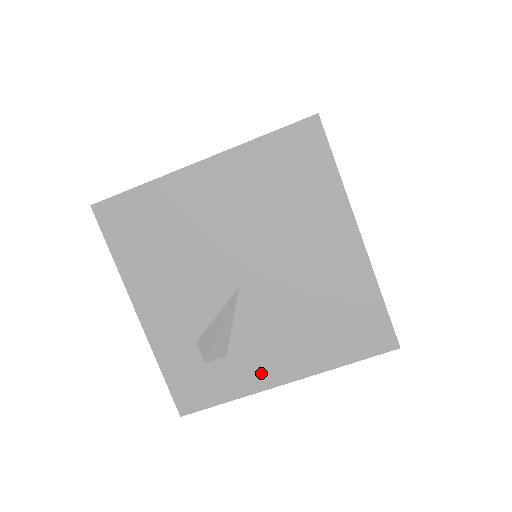
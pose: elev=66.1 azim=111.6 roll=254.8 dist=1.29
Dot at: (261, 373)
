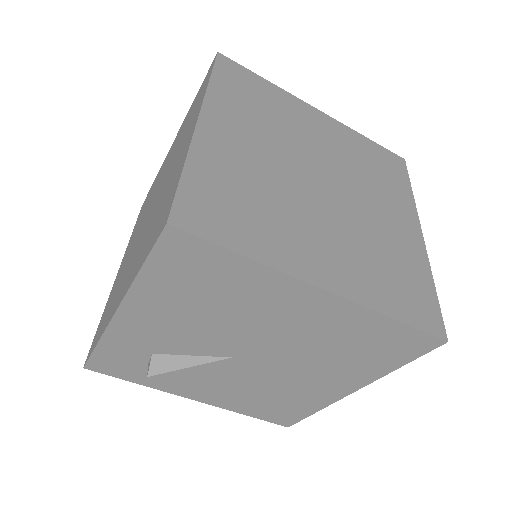
Dot at: (183, 389)
